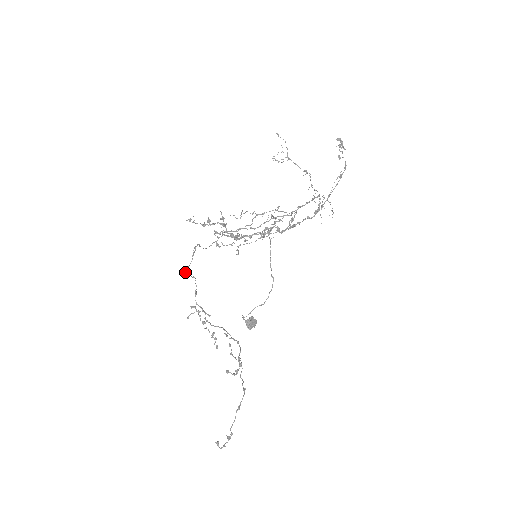
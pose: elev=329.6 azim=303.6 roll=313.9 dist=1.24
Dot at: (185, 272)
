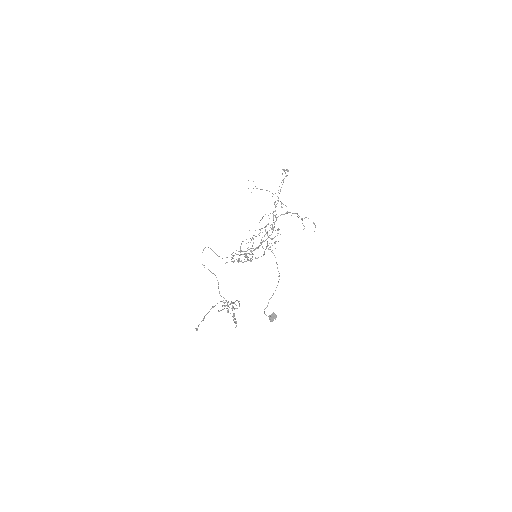
Dot at: (202, 264)
